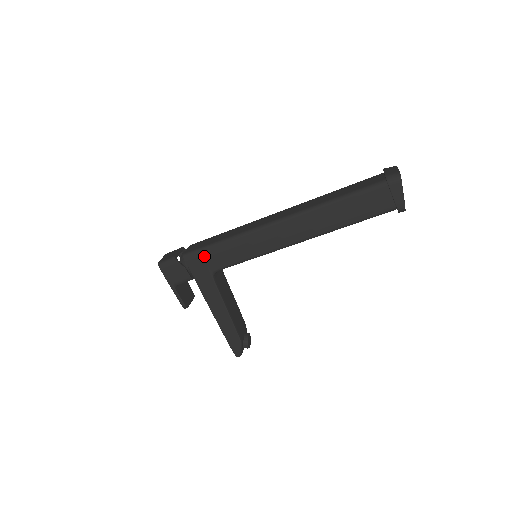
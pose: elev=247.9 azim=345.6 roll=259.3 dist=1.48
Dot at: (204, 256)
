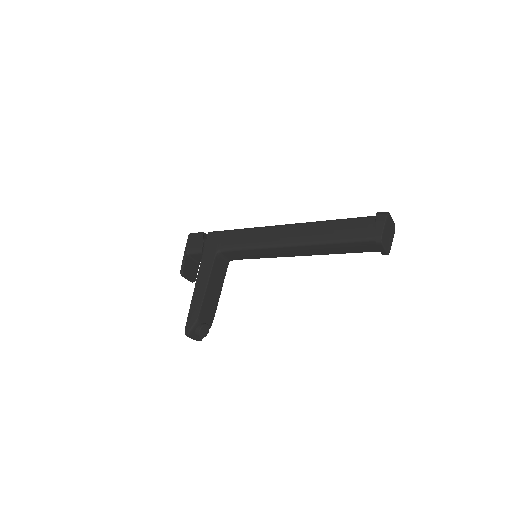
Dot at: (221, 235)
